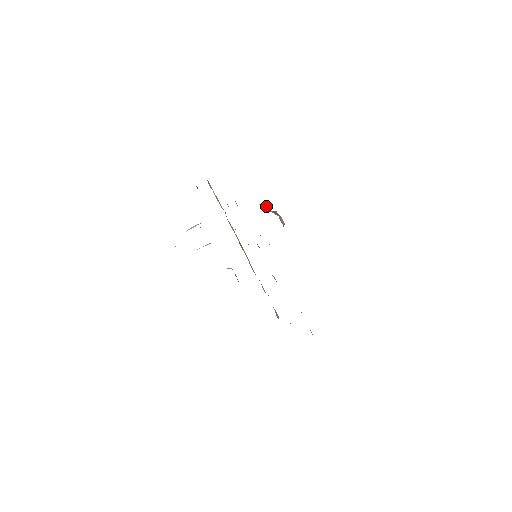
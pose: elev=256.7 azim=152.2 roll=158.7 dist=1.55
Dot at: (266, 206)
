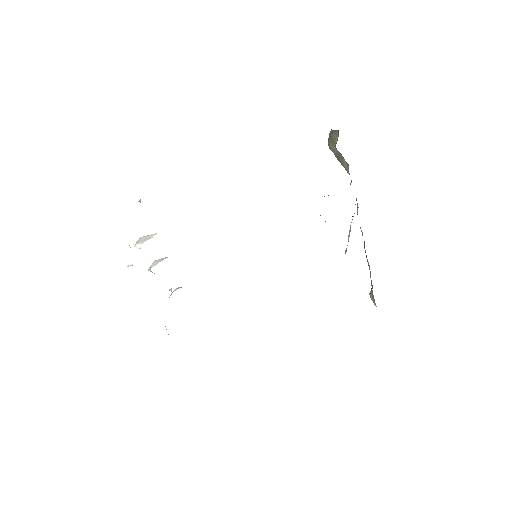
Dot at: occluded
